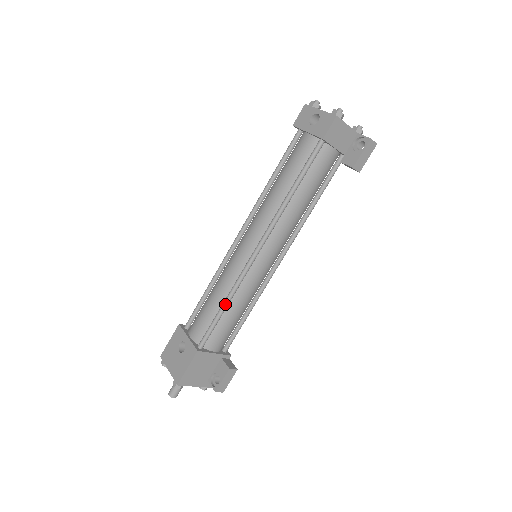
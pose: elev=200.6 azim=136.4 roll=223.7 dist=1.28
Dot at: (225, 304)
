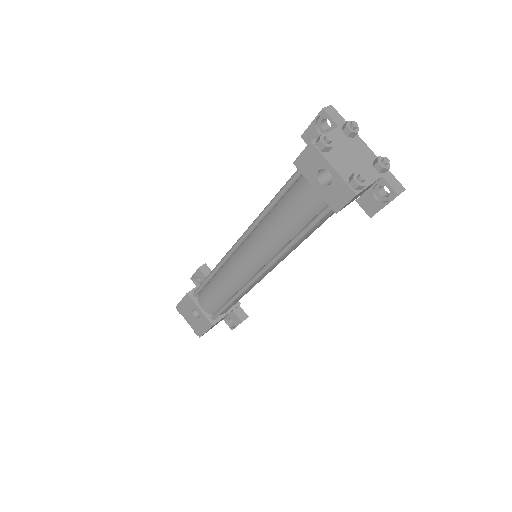
Dot at: (232, 302)
